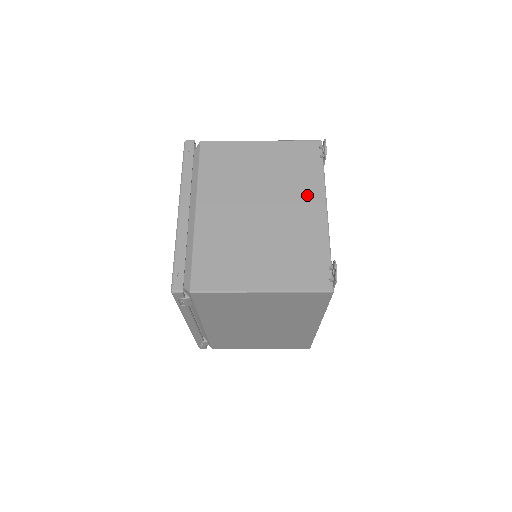
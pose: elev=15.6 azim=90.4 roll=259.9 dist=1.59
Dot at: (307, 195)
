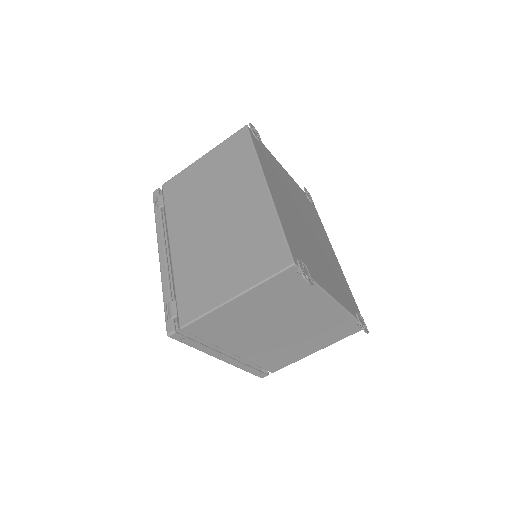
Dot at: occluded
